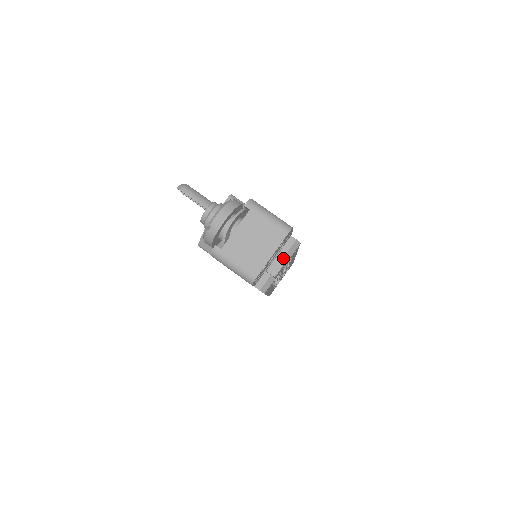
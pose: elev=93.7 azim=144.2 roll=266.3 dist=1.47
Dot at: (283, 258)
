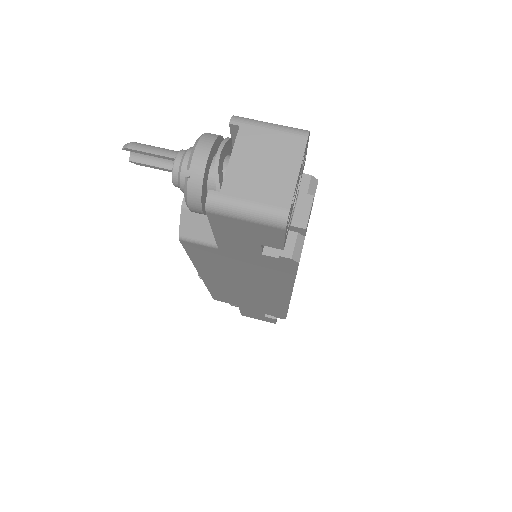
Dot at: (306, 200)
